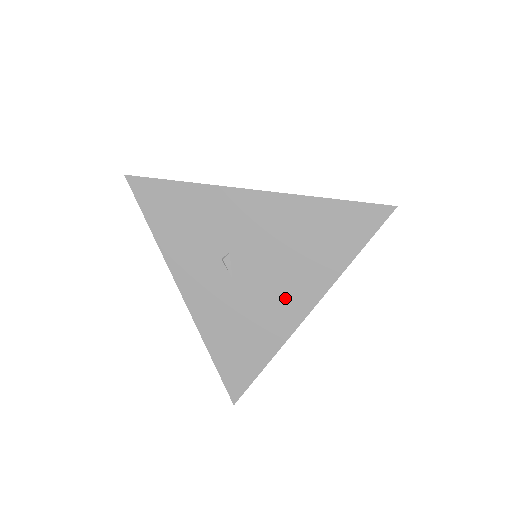
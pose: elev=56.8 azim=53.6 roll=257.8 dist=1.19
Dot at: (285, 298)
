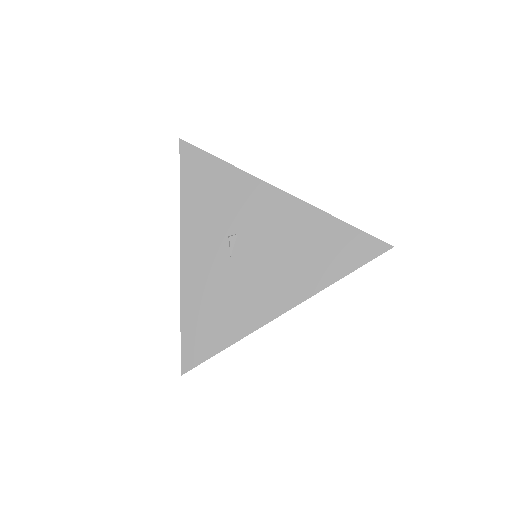
Dot at: (269, 291)
